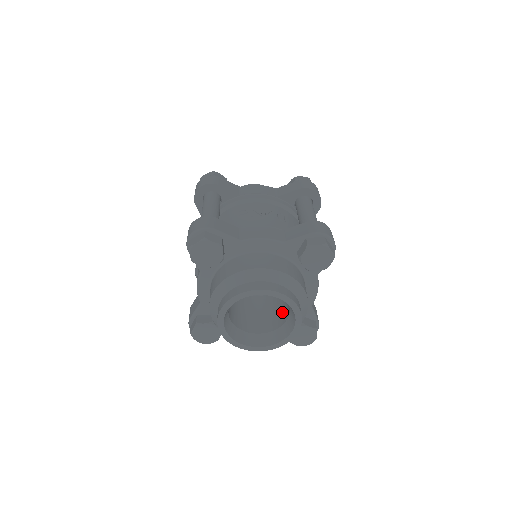
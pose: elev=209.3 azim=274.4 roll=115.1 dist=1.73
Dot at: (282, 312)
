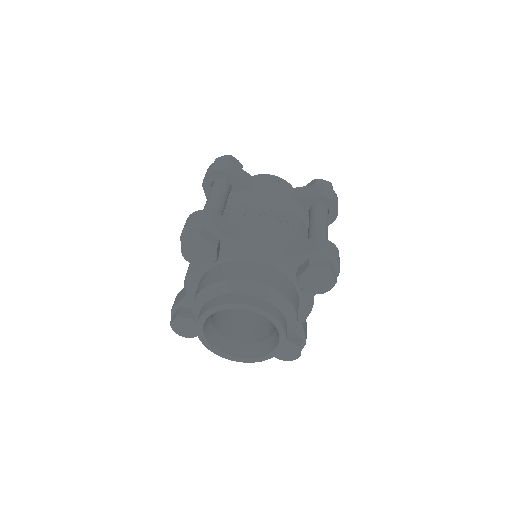
Dot at: (268, 325)
